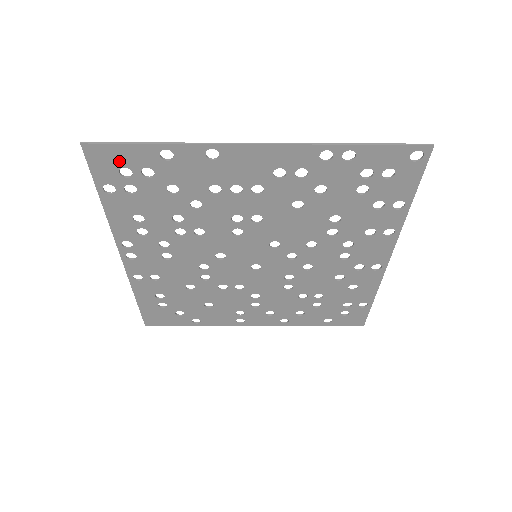
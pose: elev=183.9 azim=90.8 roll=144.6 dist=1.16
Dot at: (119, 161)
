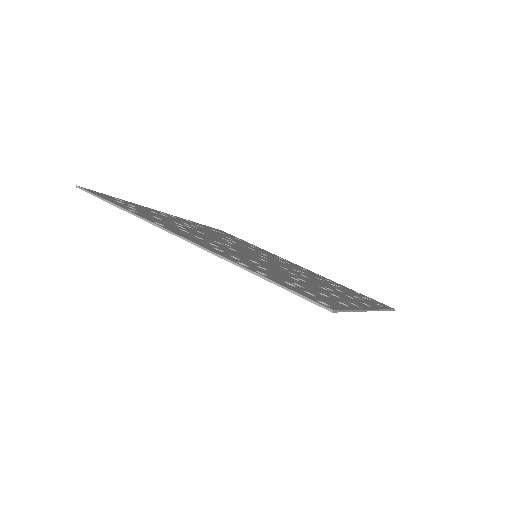
Dot at: occluded
